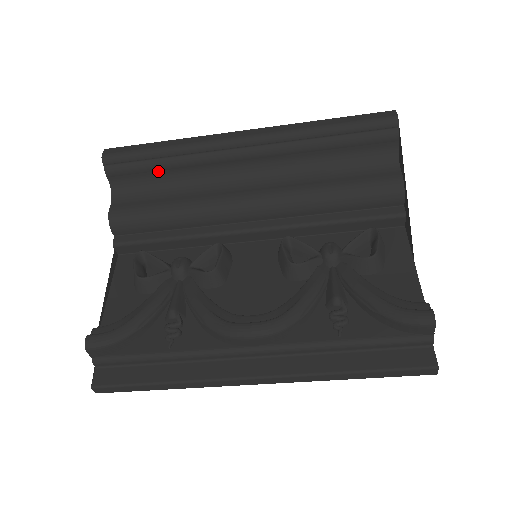
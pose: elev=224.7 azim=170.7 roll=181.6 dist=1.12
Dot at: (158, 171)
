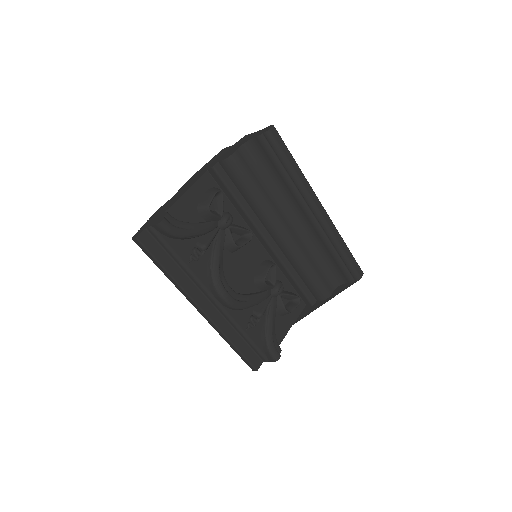
Dot at: (276, 169)
